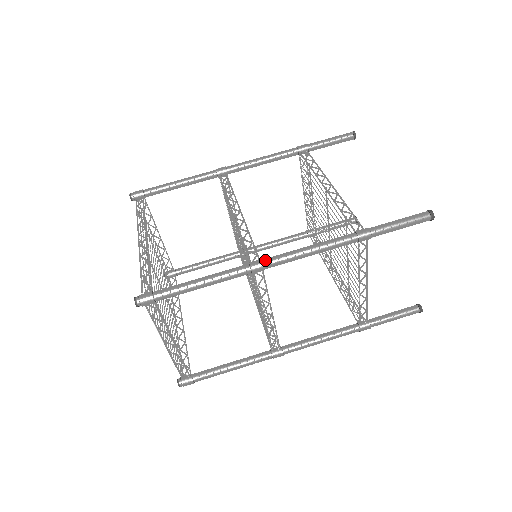
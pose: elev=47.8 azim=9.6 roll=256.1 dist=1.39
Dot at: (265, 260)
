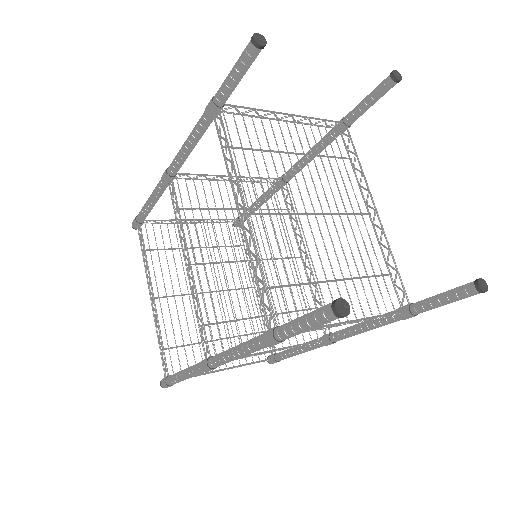
Dot at: (208, 364)
